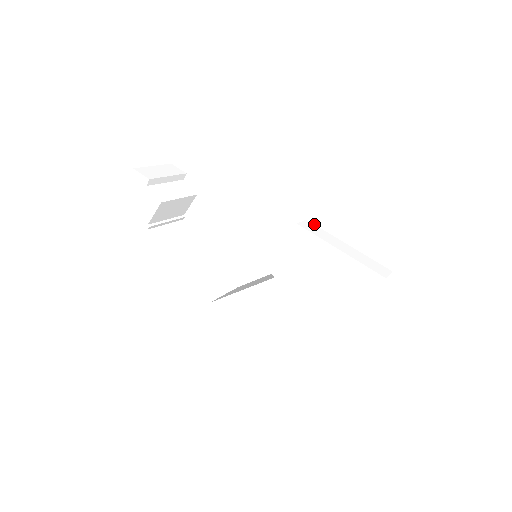
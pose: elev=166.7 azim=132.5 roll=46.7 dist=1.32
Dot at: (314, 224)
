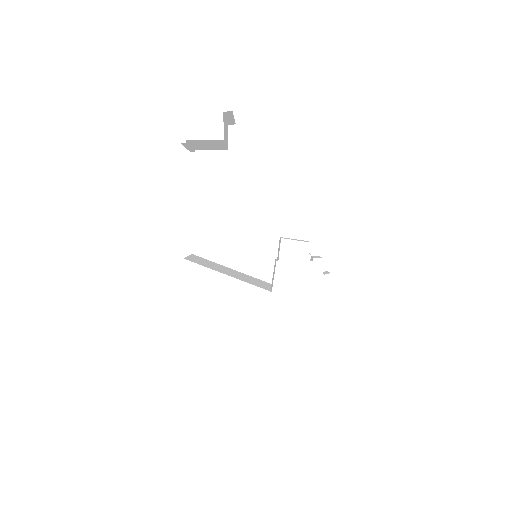
Dot at: occluded
